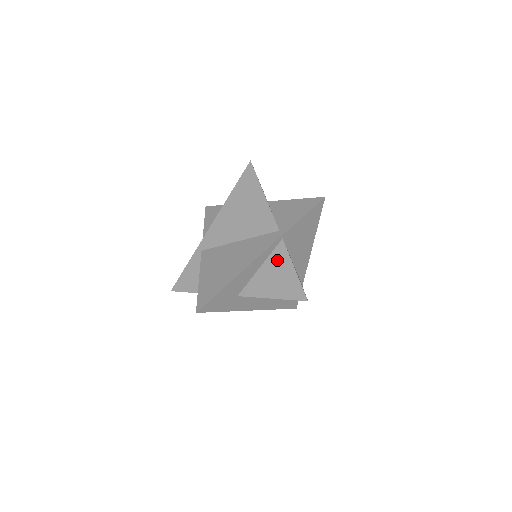
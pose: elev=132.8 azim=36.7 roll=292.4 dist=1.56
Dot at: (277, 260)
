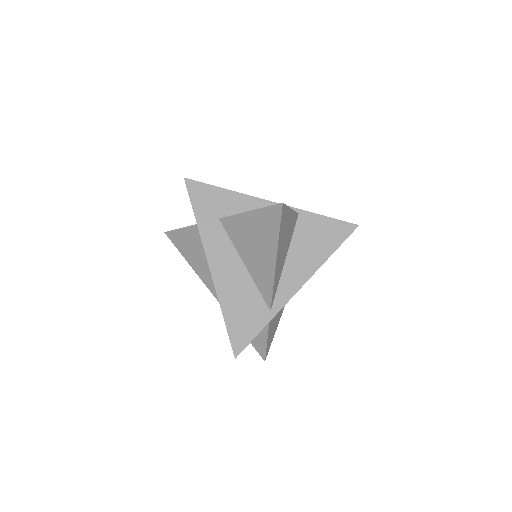
Dot at: occluded
